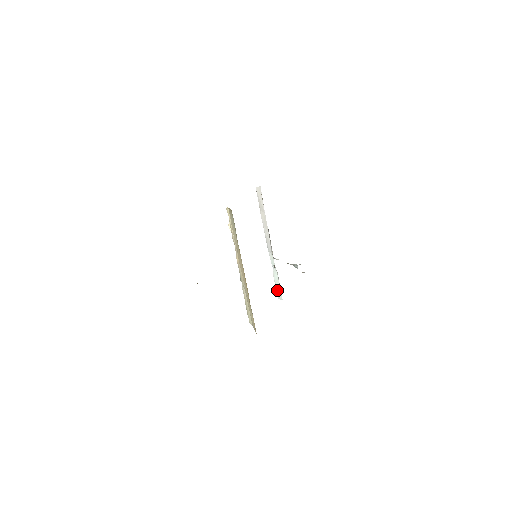
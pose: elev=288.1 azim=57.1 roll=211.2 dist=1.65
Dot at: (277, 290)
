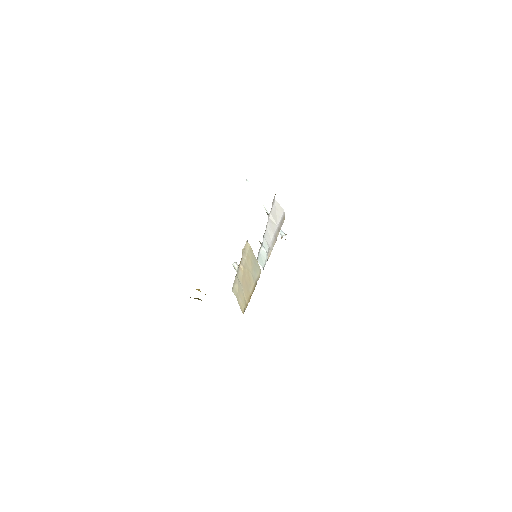
Dot at: (260, 259)
